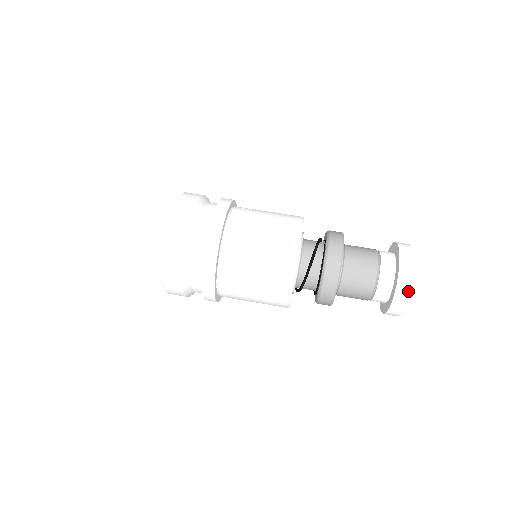
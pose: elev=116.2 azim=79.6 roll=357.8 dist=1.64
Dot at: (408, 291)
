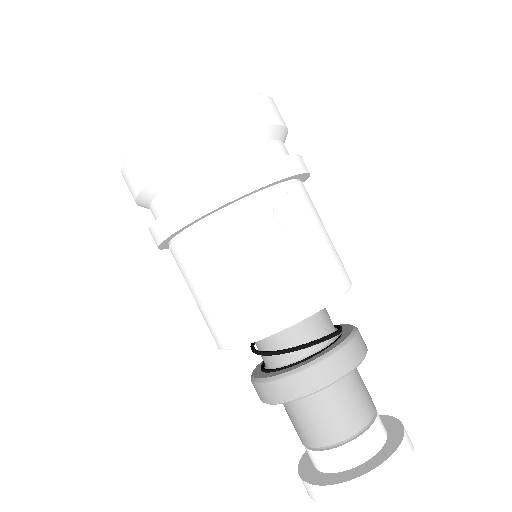
Dot at: (315, 500)
